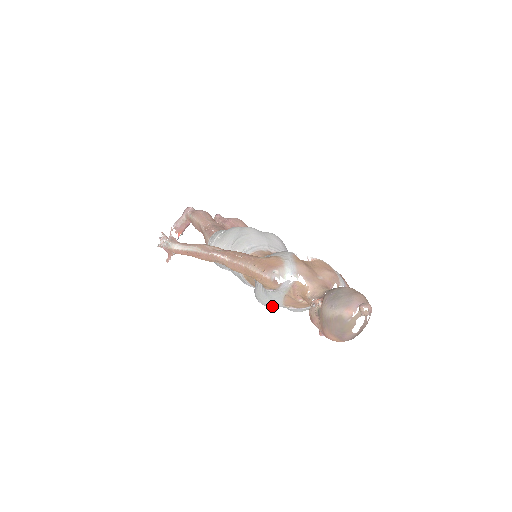
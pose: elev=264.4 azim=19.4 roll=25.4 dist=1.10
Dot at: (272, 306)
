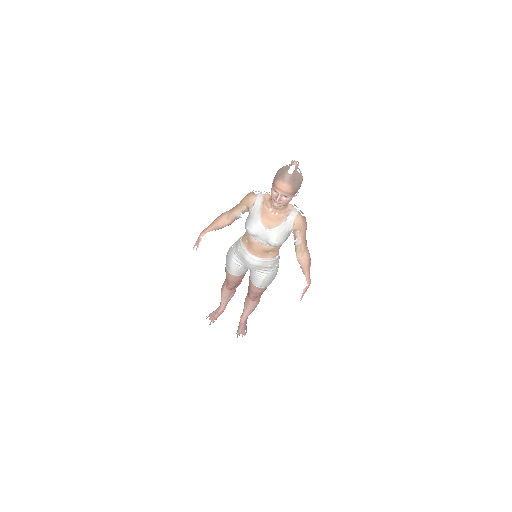
Dot at: (255, 228)
